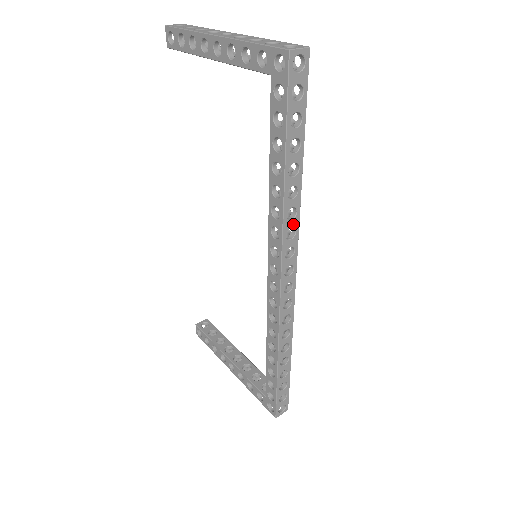
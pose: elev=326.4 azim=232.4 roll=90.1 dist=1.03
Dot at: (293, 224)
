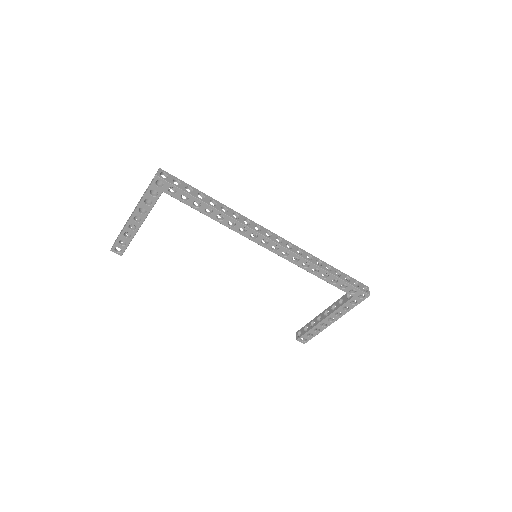
Dot at: (242, 218)
